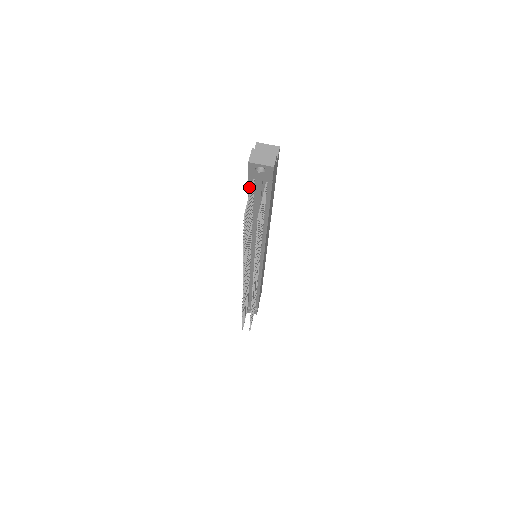
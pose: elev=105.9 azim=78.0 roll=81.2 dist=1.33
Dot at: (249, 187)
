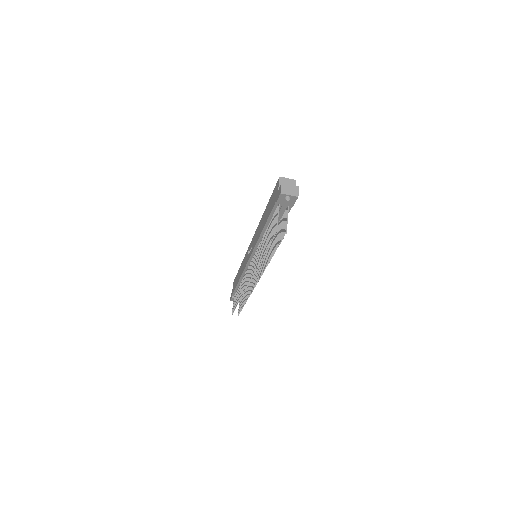
Dot at: (273, 209)
